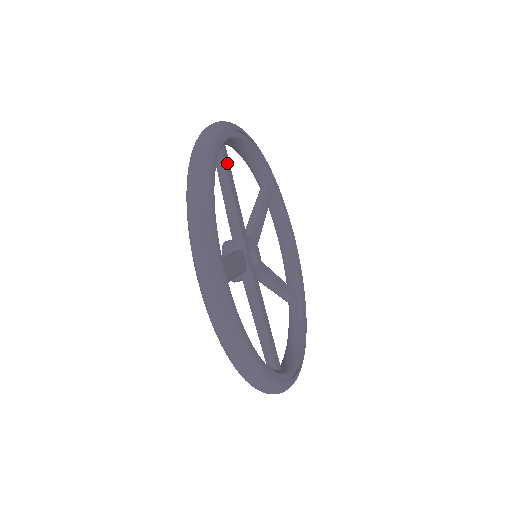
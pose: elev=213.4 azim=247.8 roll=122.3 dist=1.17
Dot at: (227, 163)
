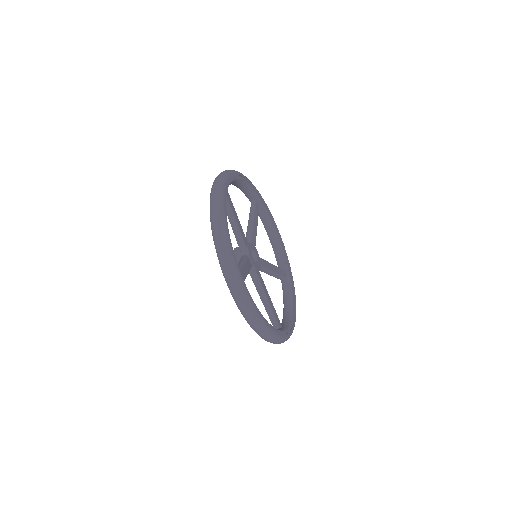
Dot at: (230, 201)
